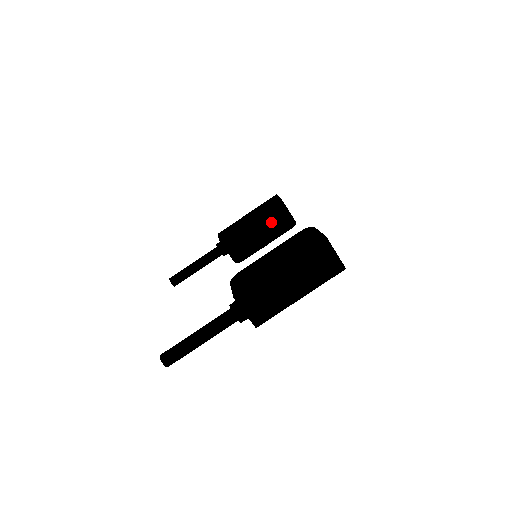
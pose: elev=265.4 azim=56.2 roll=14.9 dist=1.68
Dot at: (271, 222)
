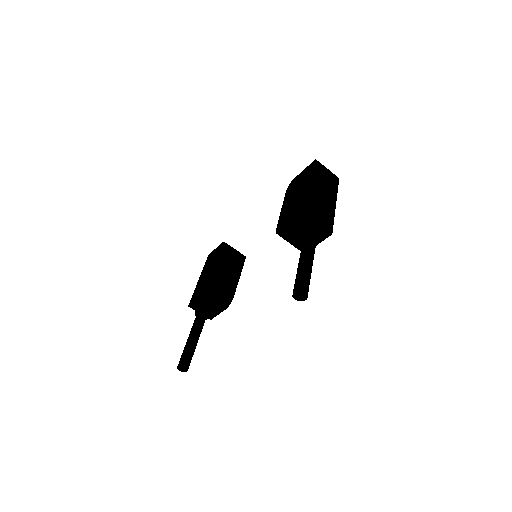
Dot at: (230, 258)
